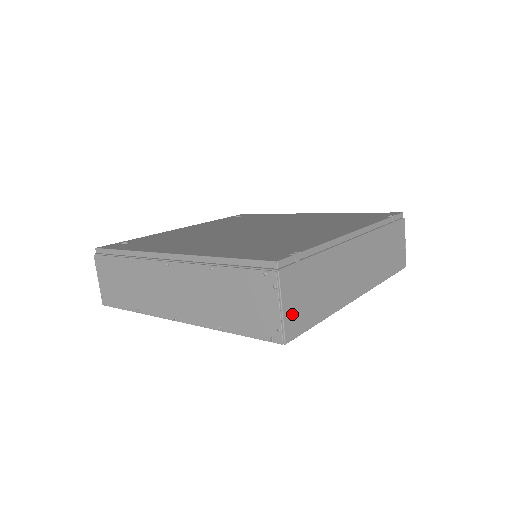
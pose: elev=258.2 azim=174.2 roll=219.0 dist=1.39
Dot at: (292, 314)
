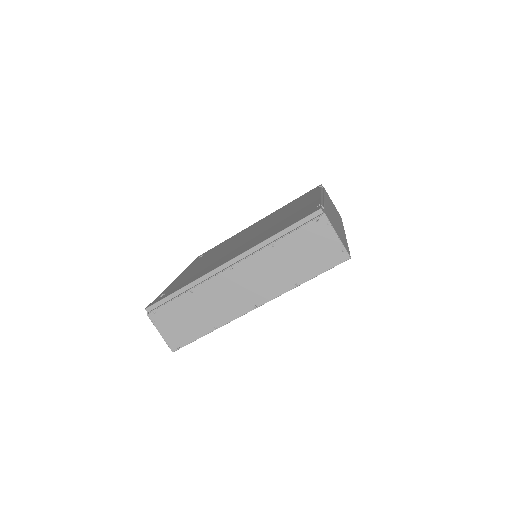
Dot at: (341, 240)
